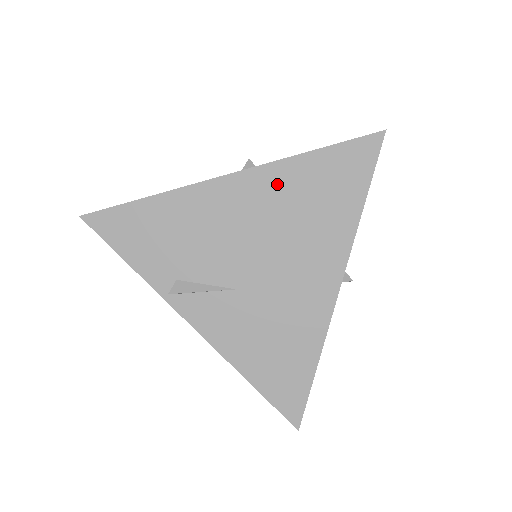
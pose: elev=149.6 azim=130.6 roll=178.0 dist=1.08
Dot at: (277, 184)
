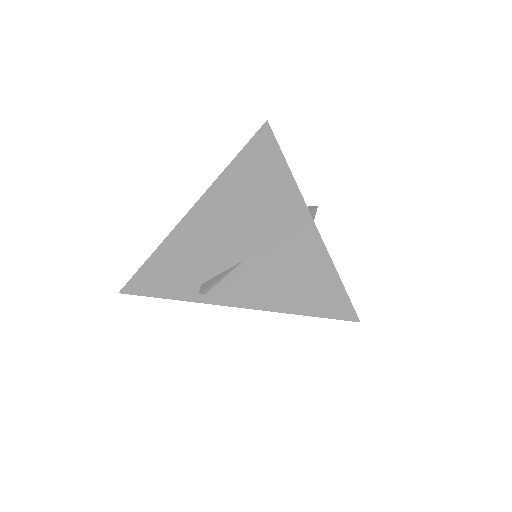
Dot at: (227, 187)
